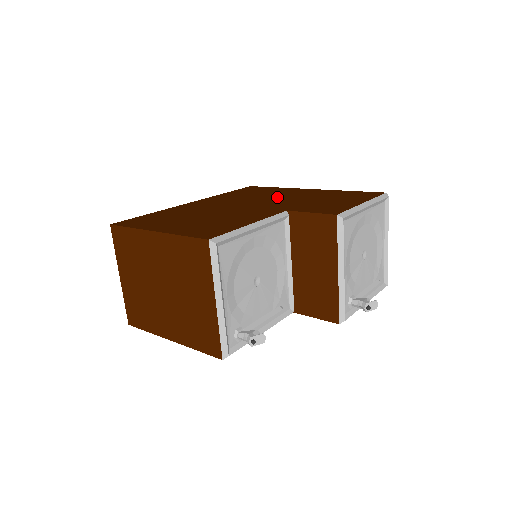
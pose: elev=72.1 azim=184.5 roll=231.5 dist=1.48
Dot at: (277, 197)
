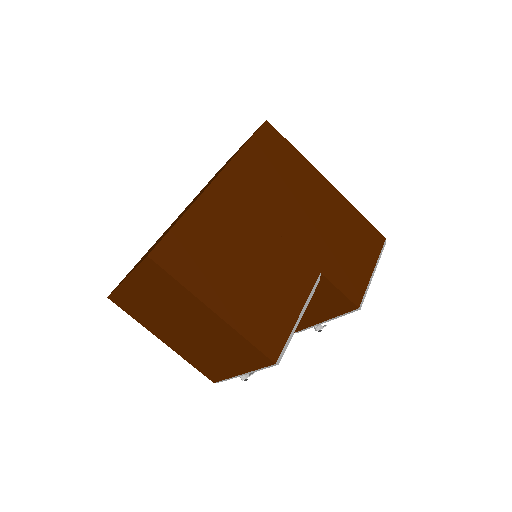
Dot at: (304, 205)
